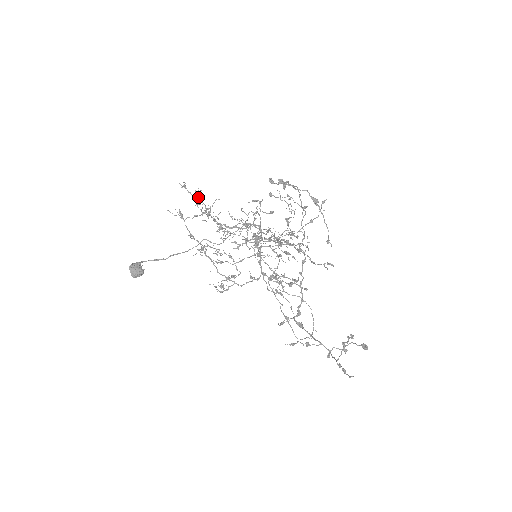
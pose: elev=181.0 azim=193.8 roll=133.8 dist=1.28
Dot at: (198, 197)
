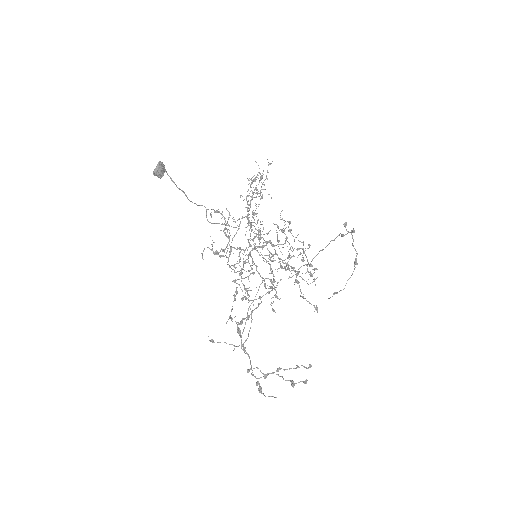
Dot at: occluded
